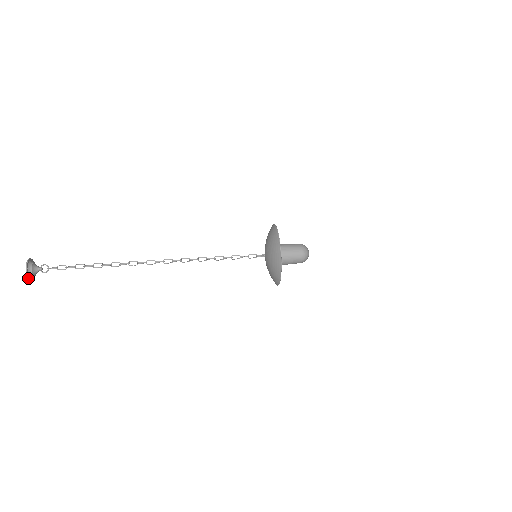
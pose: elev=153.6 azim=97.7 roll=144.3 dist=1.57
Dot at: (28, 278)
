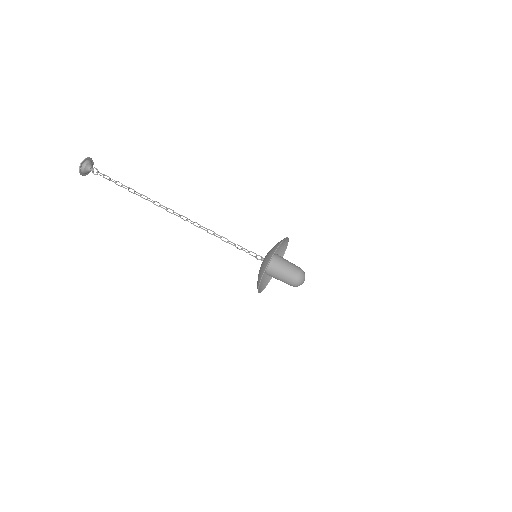
Dot at: occluded
